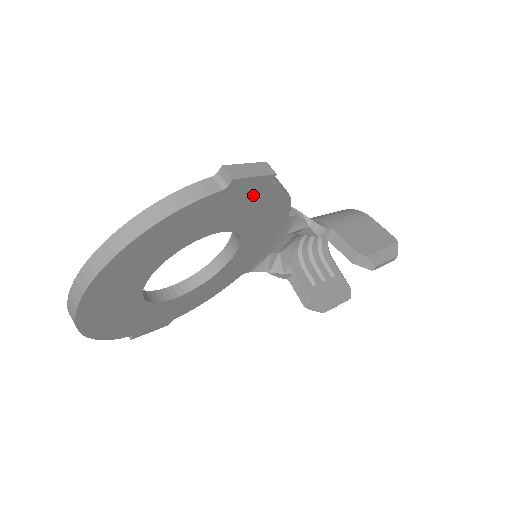
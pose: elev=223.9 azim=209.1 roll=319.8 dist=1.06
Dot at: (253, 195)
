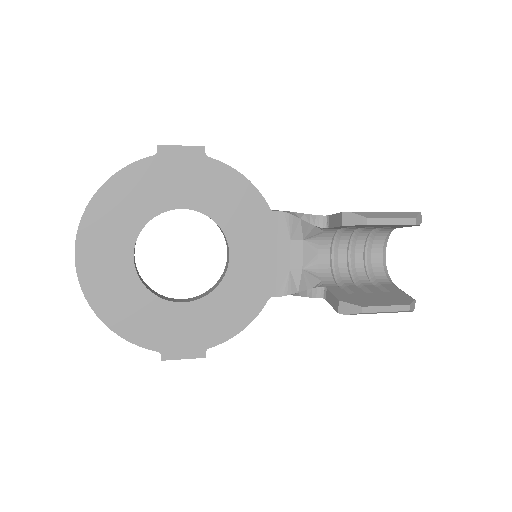
Dot at: (195, 168)
